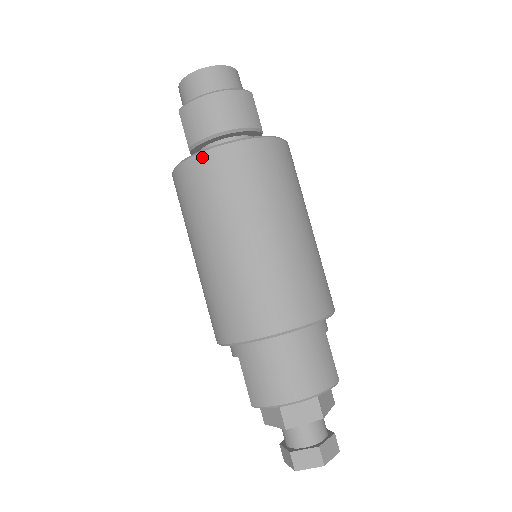
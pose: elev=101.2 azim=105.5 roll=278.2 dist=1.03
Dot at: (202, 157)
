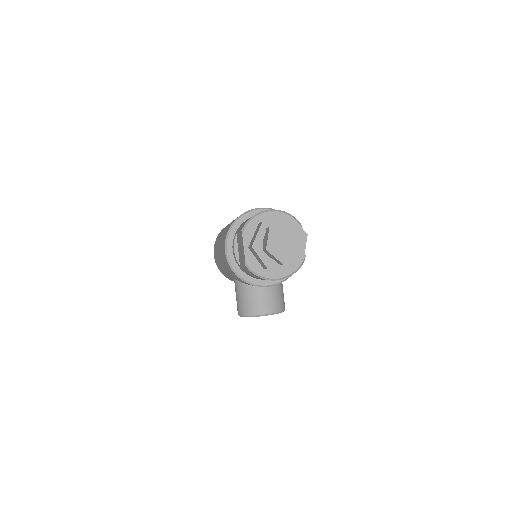
Dot at: occluded
